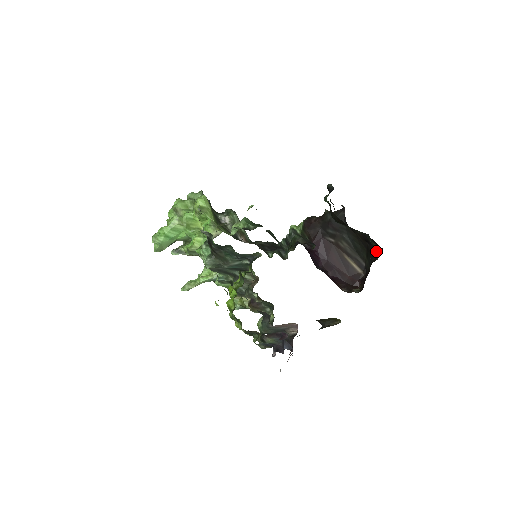
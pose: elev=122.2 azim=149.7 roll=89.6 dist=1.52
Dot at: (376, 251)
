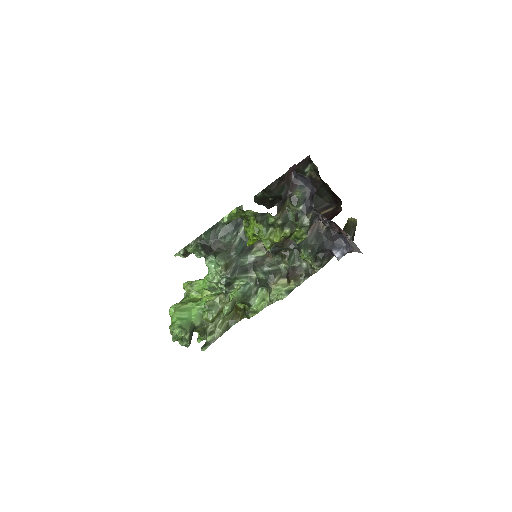
Dot at: (313, 171)
